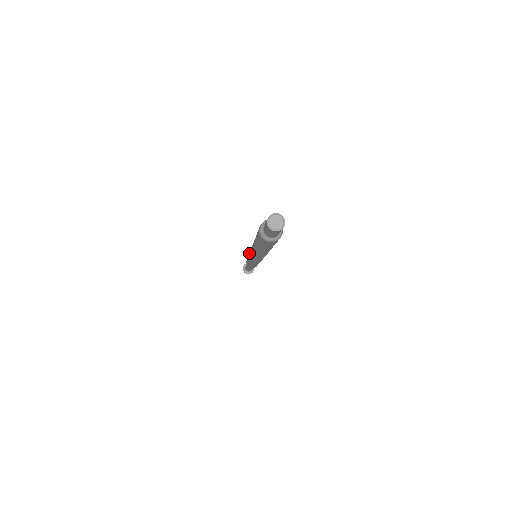
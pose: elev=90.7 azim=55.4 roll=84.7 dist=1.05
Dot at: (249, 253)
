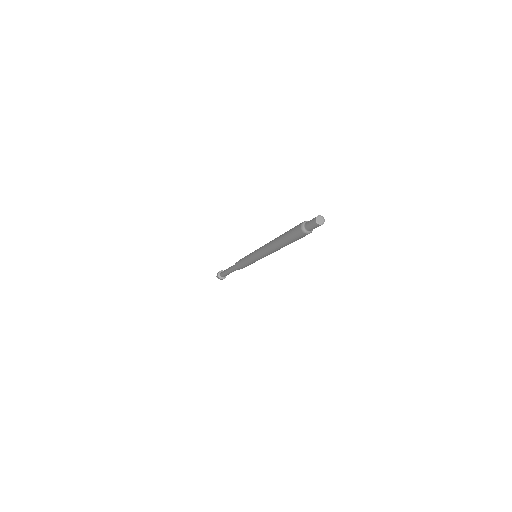
Dot at: (255, 253)
